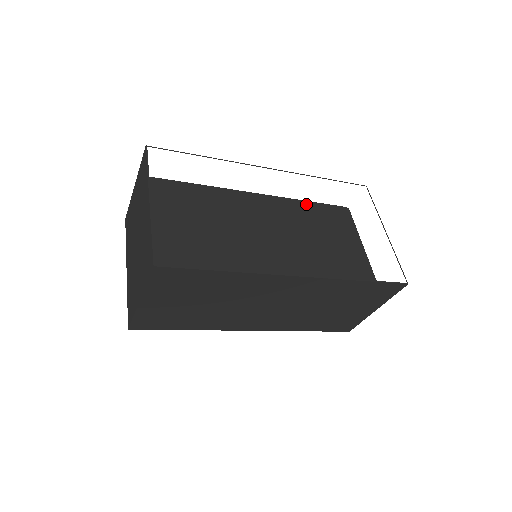
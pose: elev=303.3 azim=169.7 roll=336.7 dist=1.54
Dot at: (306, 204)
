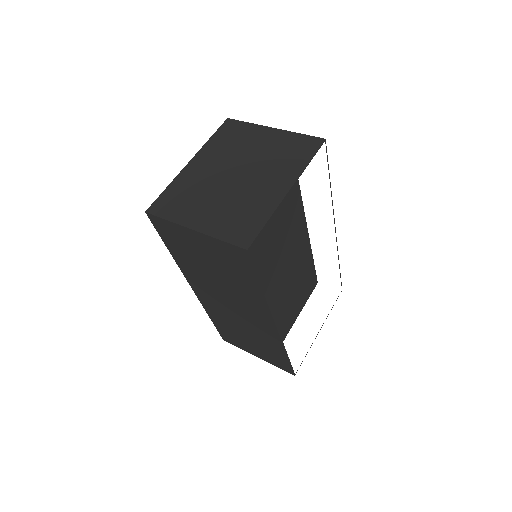
Dot at: (311, 259)
